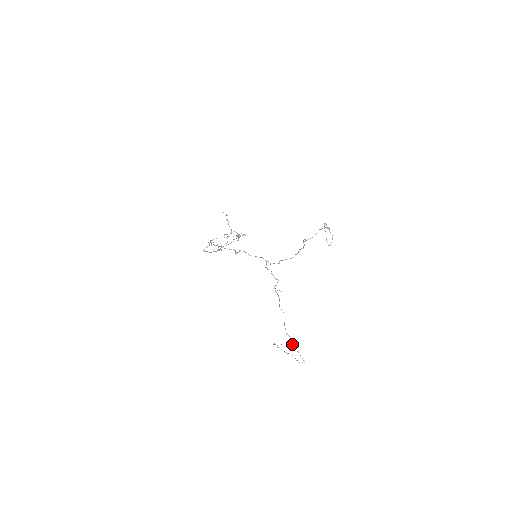
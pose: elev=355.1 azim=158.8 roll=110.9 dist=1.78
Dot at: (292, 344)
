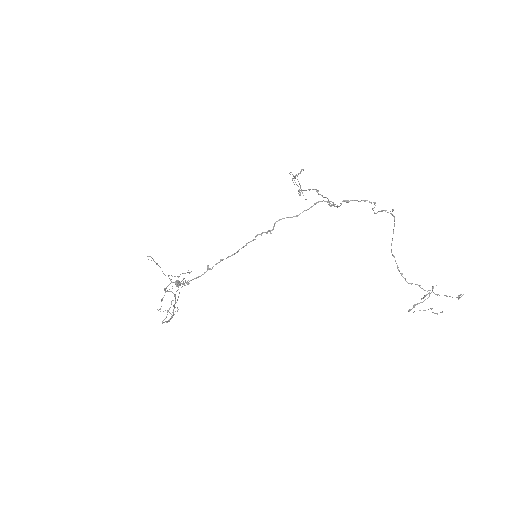
Dot at: occluded
